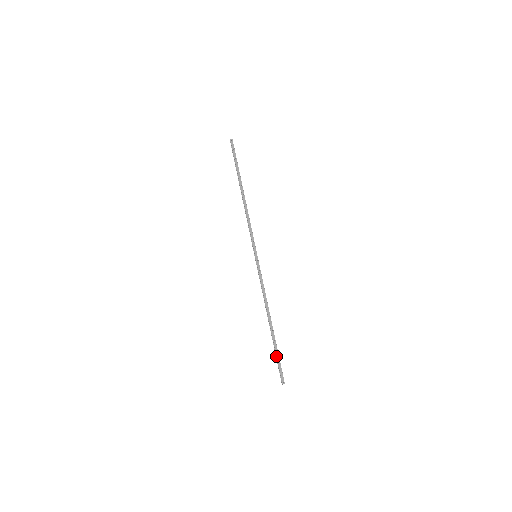
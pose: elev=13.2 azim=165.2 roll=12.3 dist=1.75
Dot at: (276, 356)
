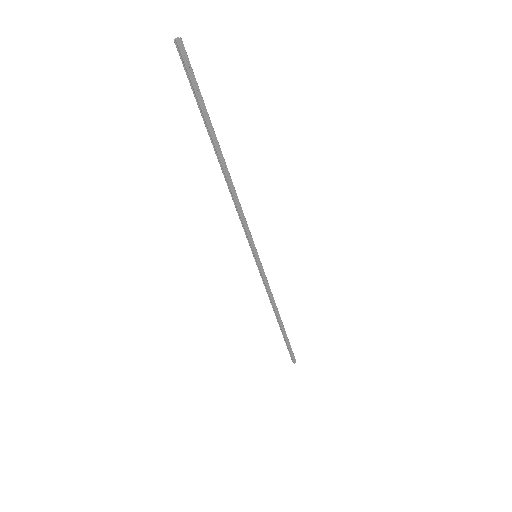
Dot at: (287, 346)
